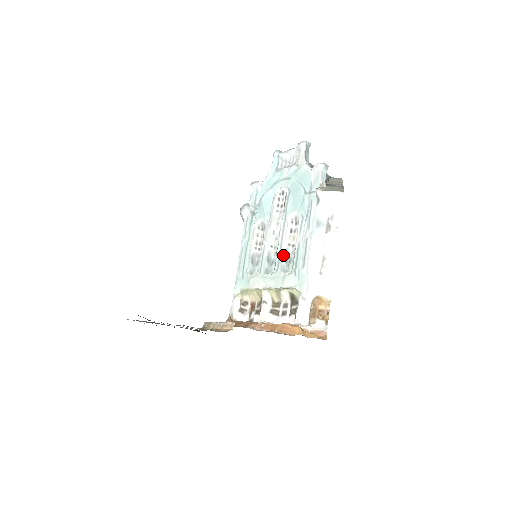
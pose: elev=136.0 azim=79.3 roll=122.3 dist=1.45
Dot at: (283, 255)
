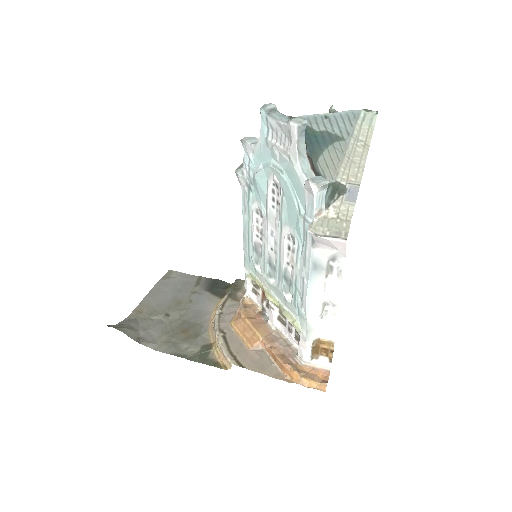
Dot at: (282, 274)
